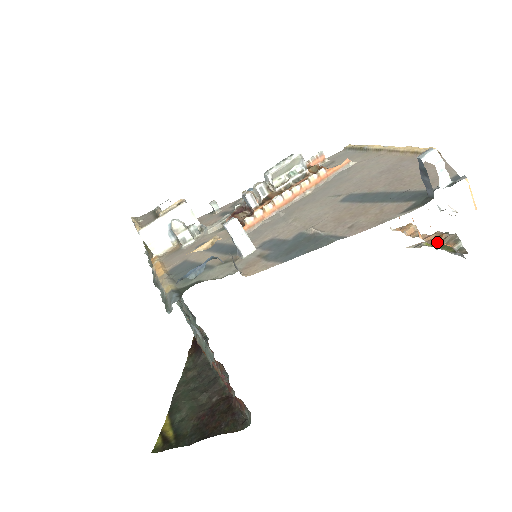
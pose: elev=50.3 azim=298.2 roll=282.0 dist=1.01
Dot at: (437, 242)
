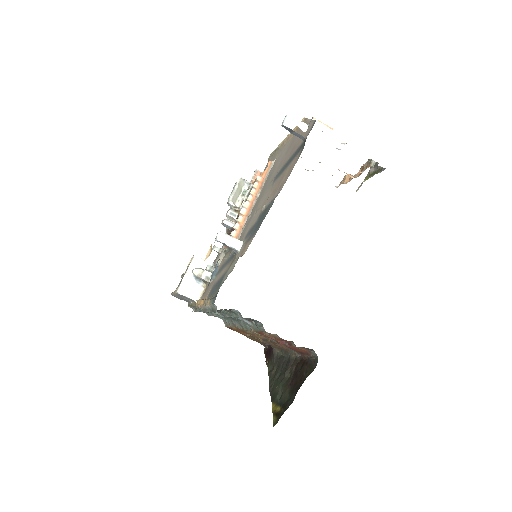
Dot at: (361, 172)
